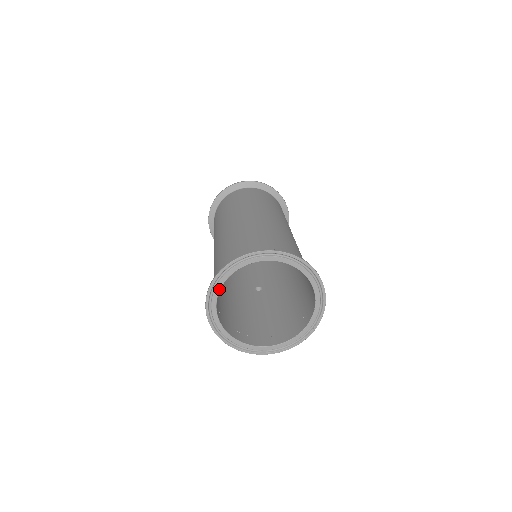
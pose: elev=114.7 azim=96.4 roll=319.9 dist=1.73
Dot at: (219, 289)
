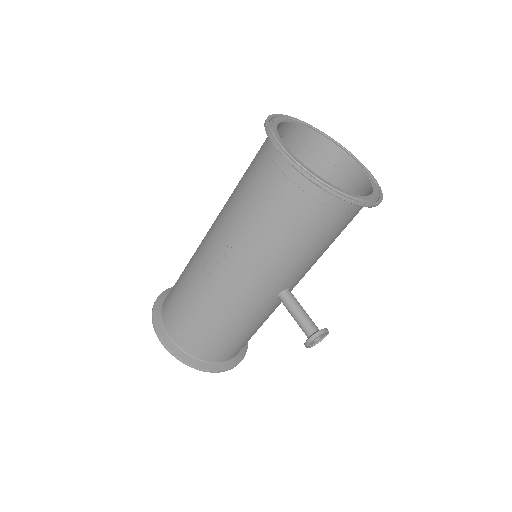
Dot at: (277, 133)
